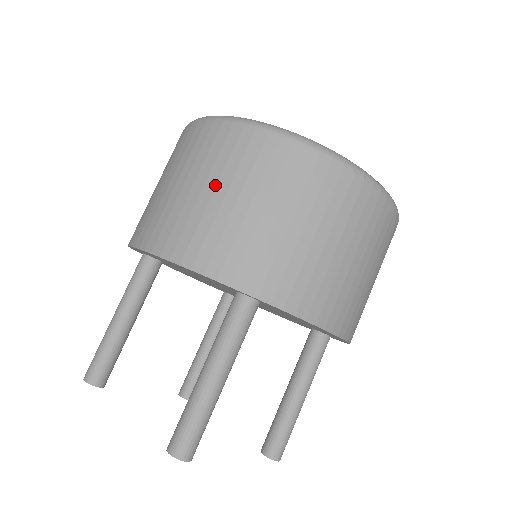
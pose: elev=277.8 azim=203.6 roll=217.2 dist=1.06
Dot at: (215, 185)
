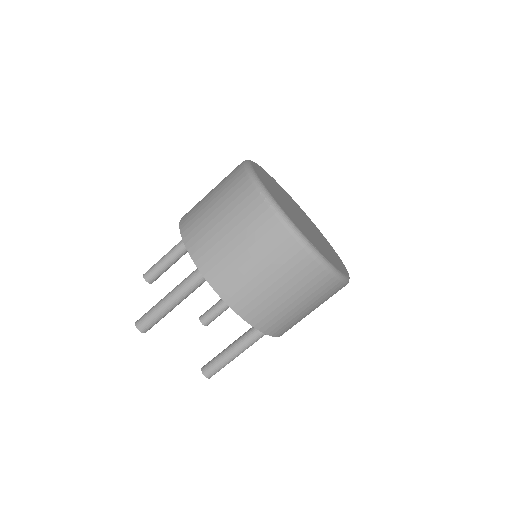
Dot at: (296, 299)
